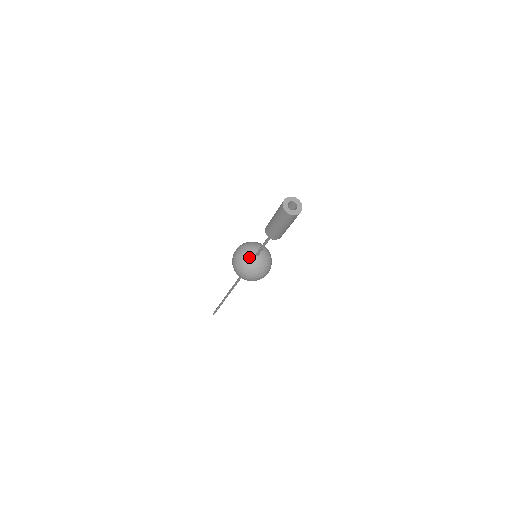
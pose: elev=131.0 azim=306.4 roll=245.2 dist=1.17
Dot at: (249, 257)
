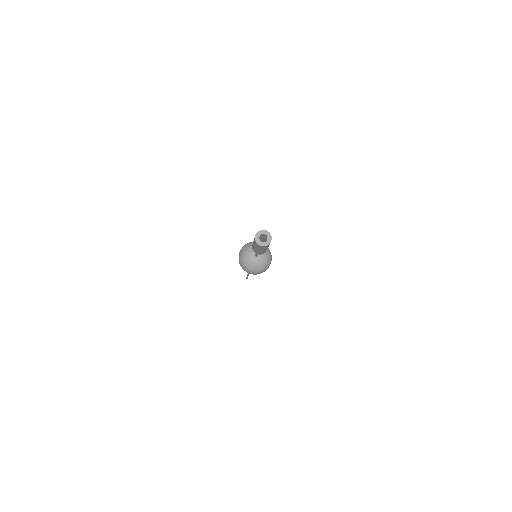
Dot at: (251, 261)
